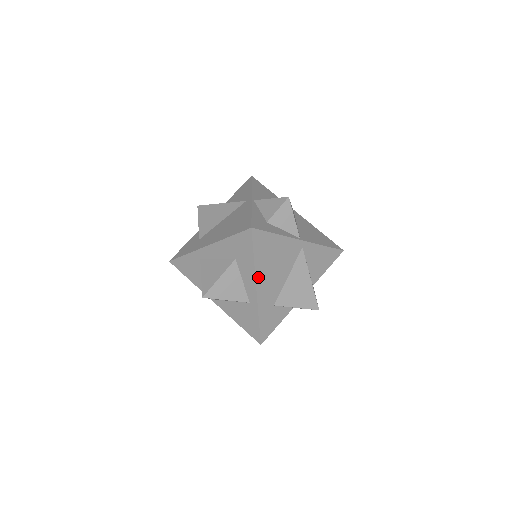
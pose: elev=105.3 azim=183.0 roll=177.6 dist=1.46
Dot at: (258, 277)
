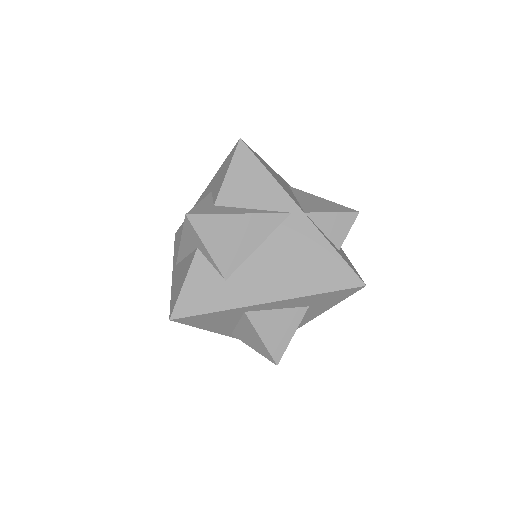
Dot at: occluded
